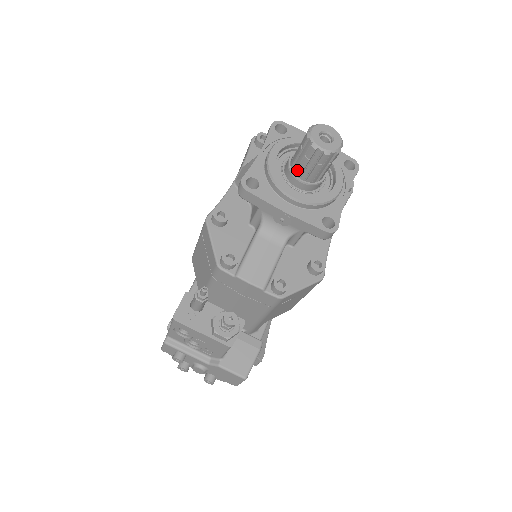
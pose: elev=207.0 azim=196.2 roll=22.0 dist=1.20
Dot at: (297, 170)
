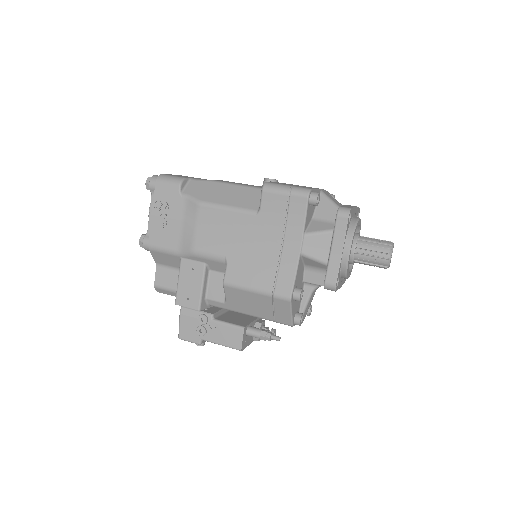
Dot at: (358, 262)
